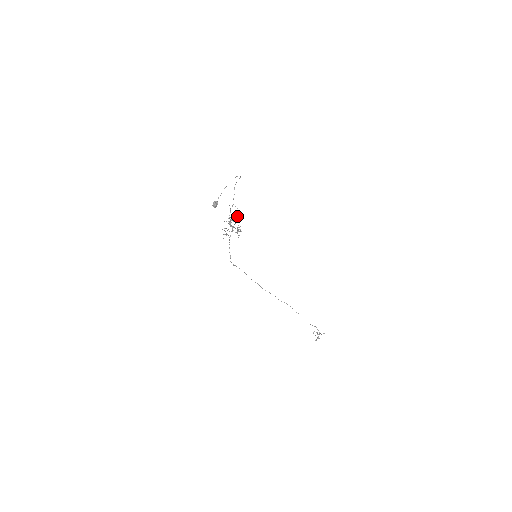
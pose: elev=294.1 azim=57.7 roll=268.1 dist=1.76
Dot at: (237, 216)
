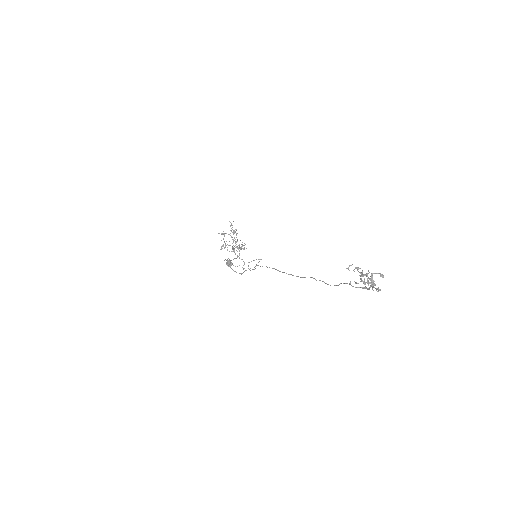
Dot at: (242, 246)
